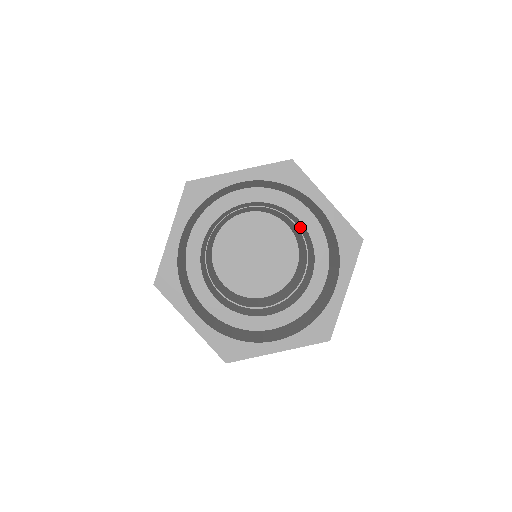
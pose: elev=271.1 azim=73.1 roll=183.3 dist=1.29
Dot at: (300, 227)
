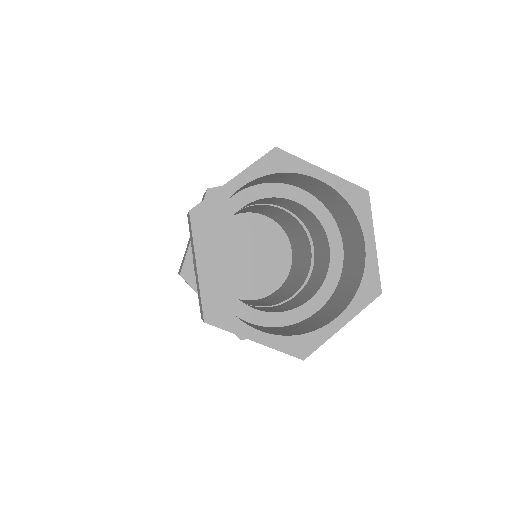
Dot at: (319, 254)
